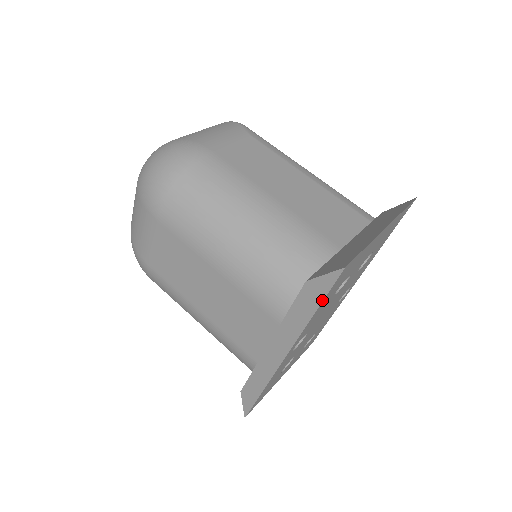
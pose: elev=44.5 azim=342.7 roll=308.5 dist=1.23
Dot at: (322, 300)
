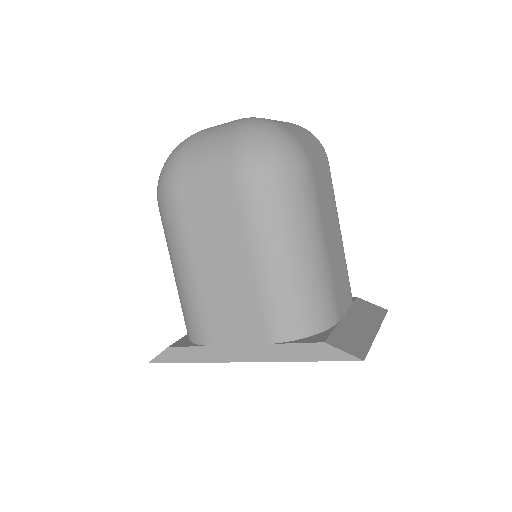
Dot at: occluded
